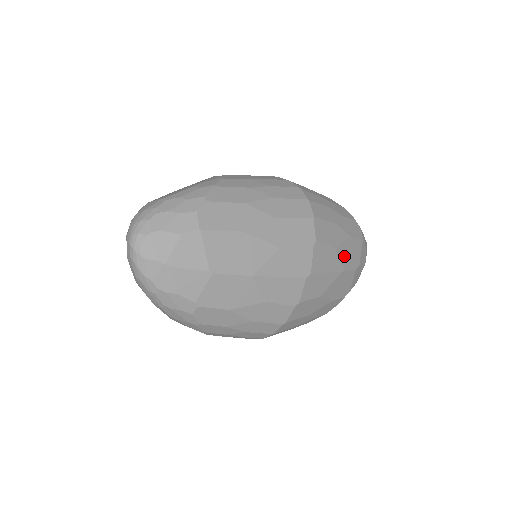
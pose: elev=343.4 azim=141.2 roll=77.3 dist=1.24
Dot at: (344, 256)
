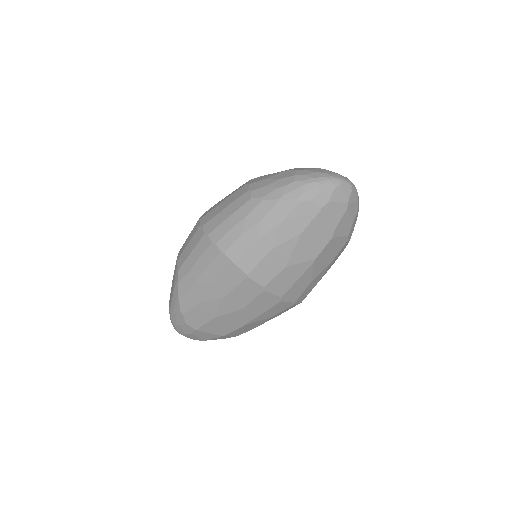
Dot at: (305, 254)
